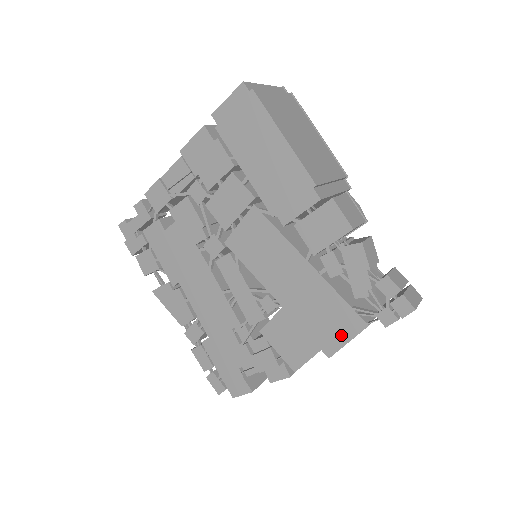
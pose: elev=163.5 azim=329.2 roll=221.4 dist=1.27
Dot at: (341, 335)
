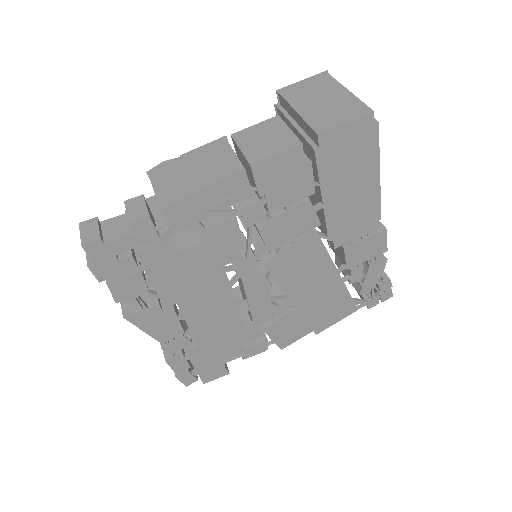
Dot at: (335, 319)
